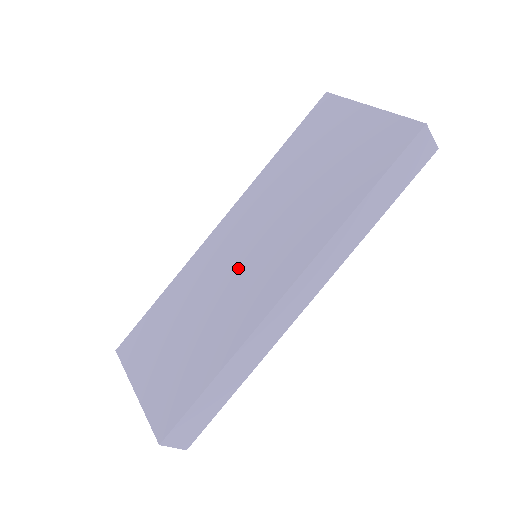
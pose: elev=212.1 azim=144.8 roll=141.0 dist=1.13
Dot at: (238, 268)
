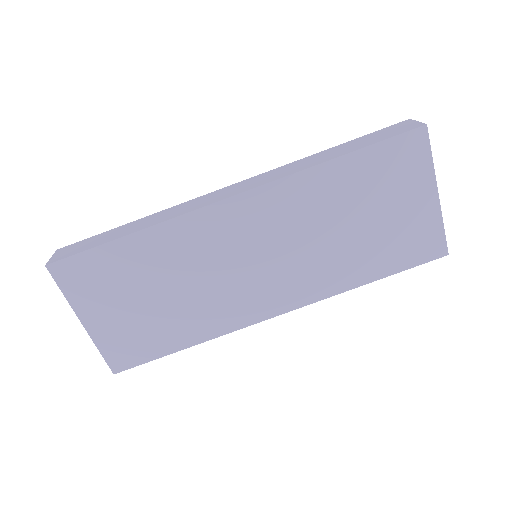
Dot at: (238, 268)
